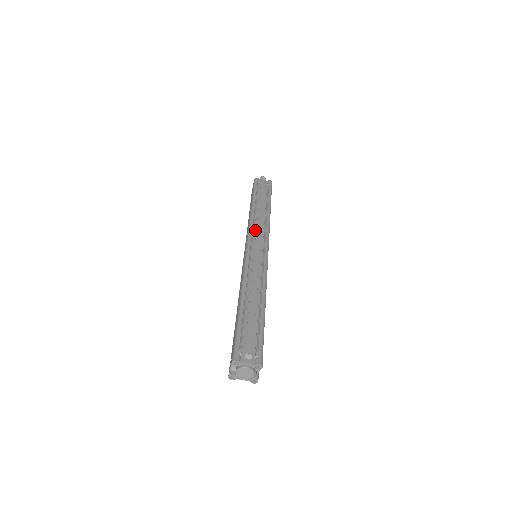
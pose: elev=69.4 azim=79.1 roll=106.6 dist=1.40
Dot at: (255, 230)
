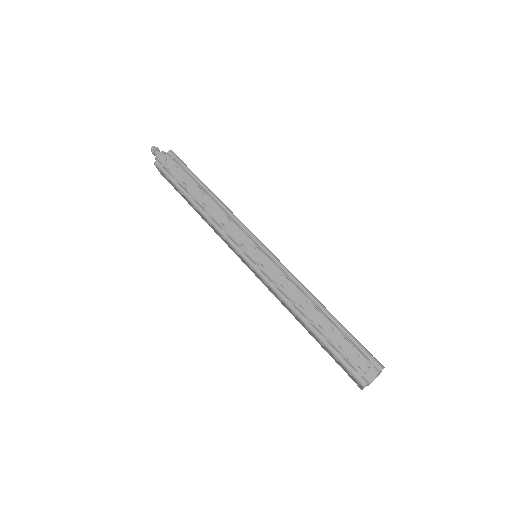
Dot at: (229, 233)
